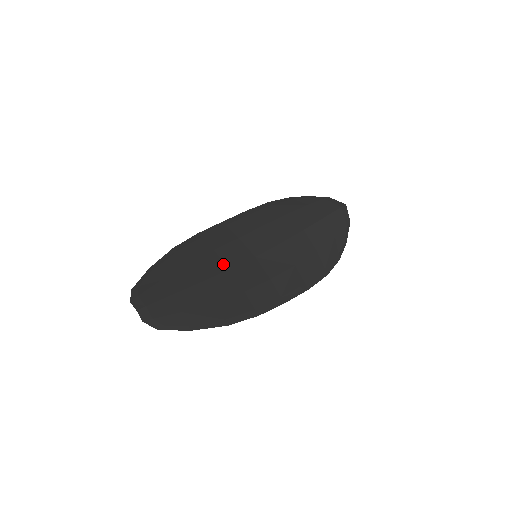
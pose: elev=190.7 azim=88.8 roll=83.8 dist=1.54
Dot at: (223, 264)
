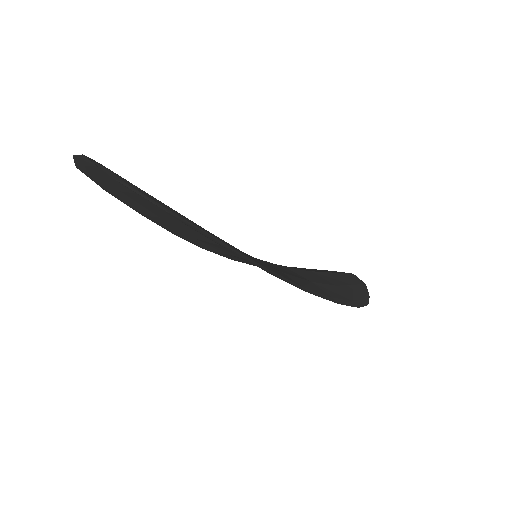
Dot at: occluded
